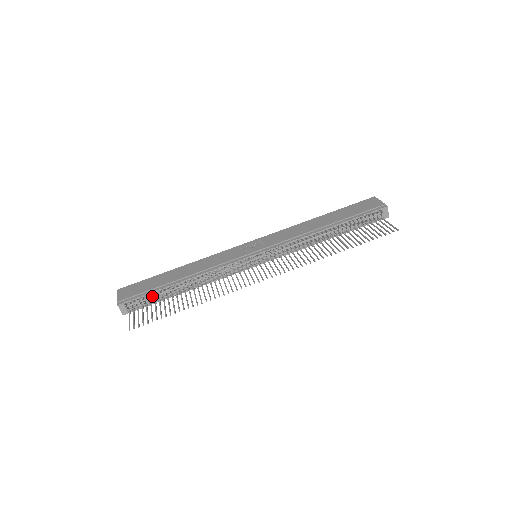
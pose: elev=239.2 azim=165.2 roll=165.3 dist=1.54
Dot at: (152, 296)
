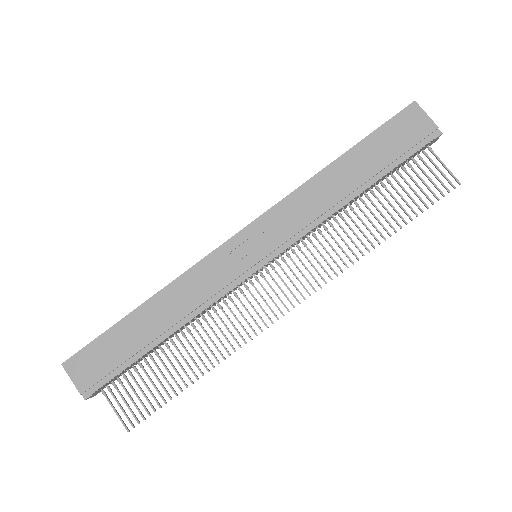
Dot at: (127, 365)
